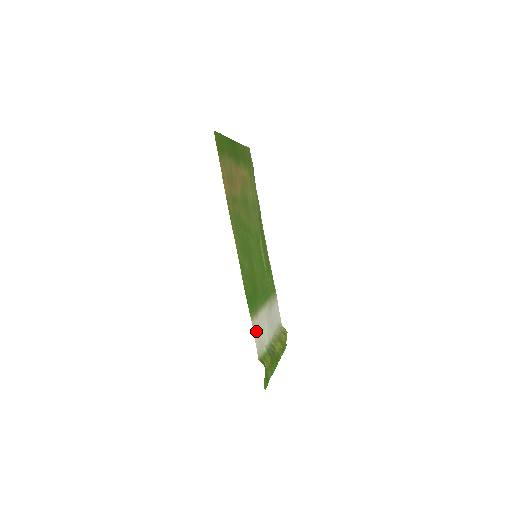
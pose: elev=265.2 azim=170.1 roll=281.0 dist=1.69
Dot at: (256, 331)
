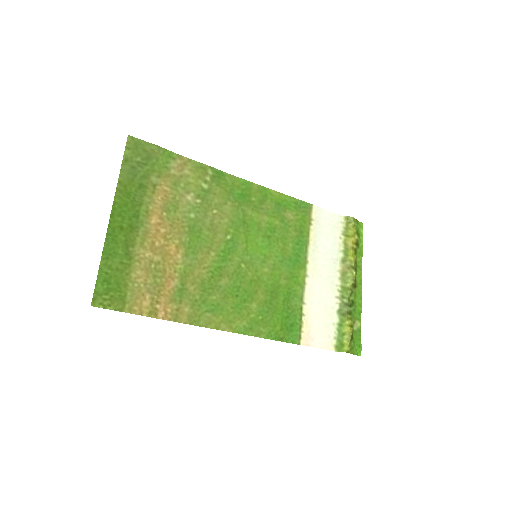
Dot at: (314, 336)
